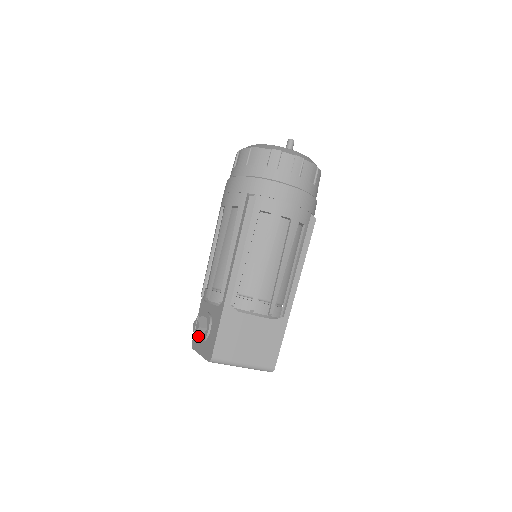
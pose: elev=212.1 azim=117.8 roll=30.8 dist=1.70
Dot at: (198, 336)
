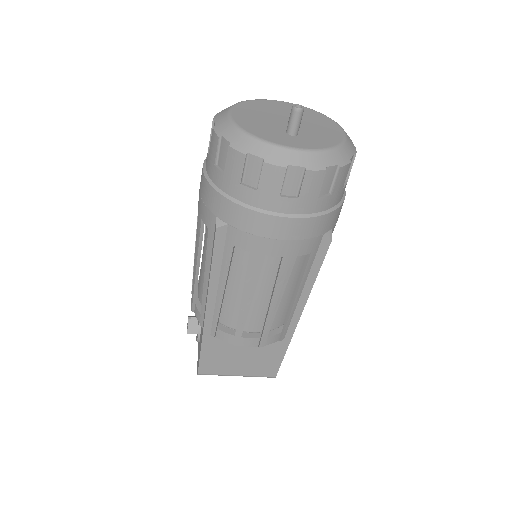
Dot at: occluded
